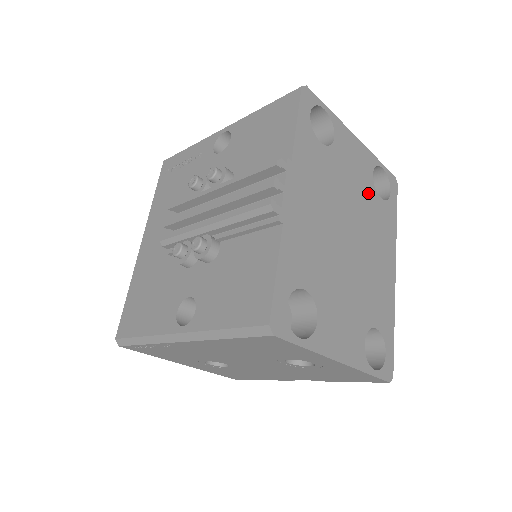
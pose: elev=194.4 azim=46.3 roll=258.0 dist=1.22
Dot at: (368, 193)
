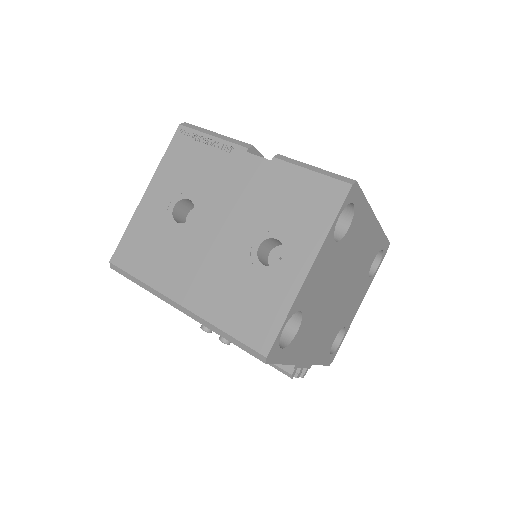
Dot at: (338, 255)
